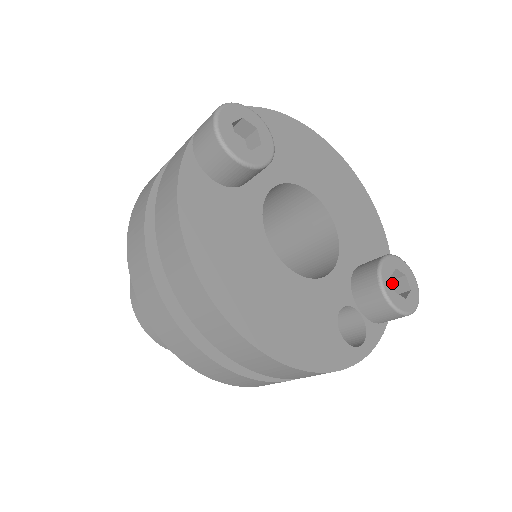
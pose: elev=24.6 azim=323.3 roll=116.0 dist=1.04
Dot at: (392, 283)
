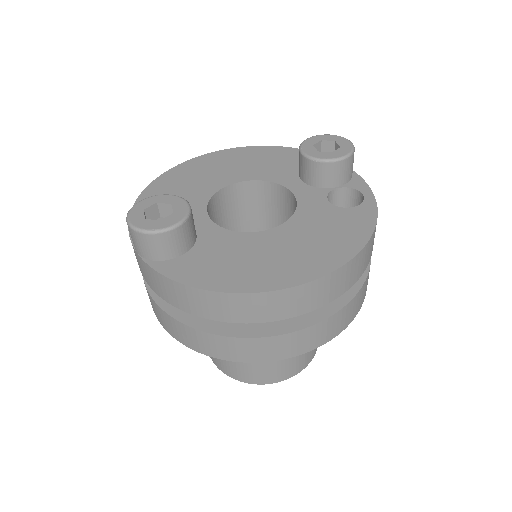
Dot at: (324, 152)
